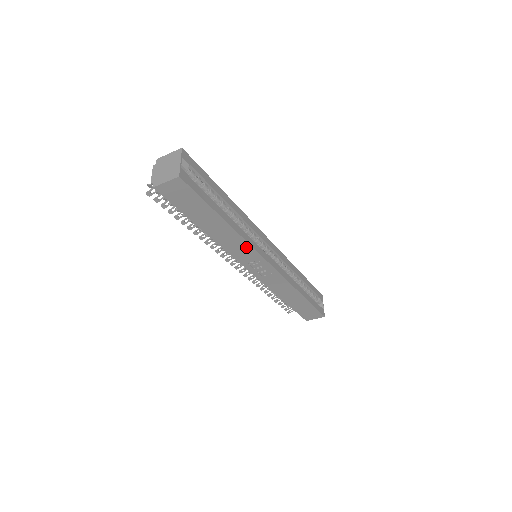
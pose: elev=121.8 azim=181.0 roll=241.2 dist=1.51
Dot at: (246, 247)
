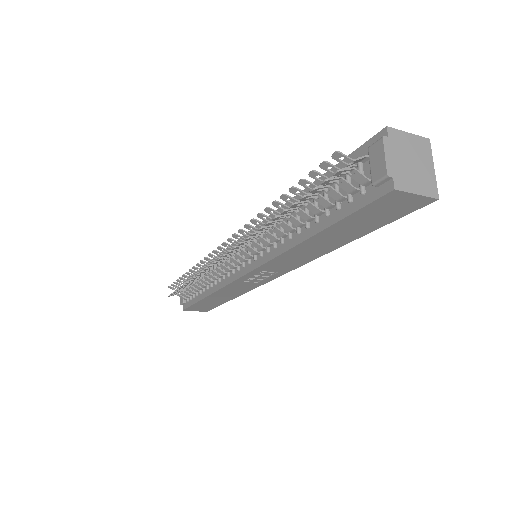
Dot at: (298, 263)
